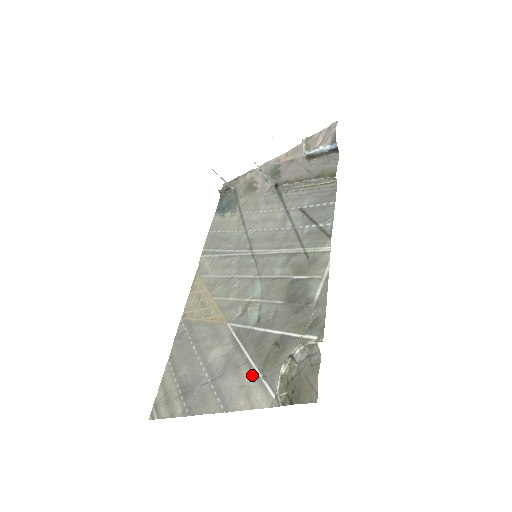
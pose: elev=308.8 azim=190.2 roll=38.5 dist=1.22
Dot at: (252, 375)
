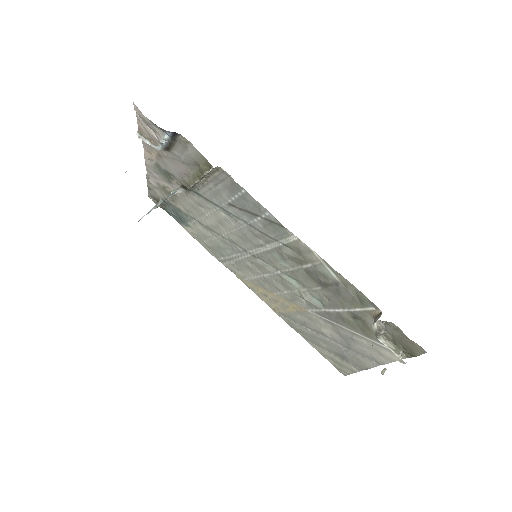
Dot at: (366, 342)
